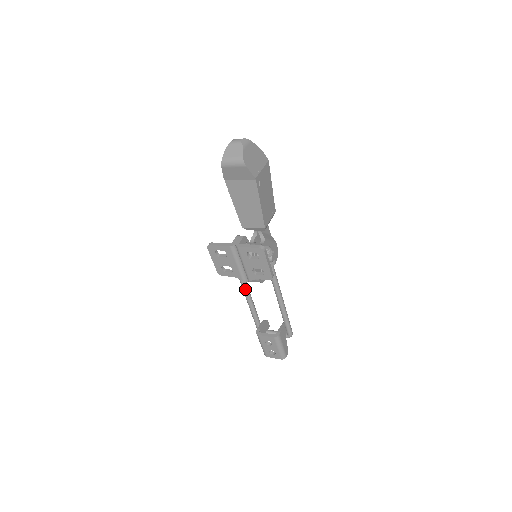
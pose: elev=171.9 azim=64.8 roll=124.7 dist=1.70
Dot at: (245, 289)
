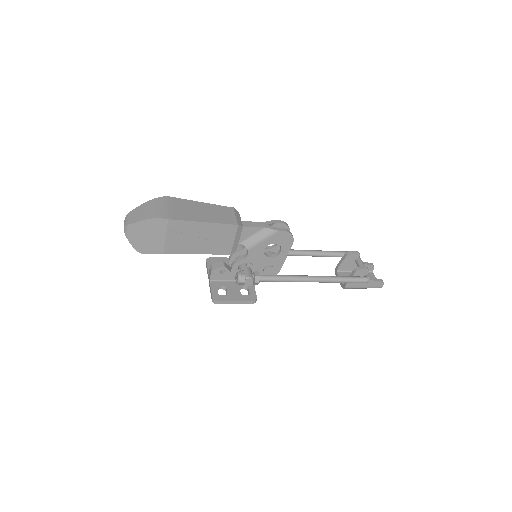
Dot at: (287, 255)
